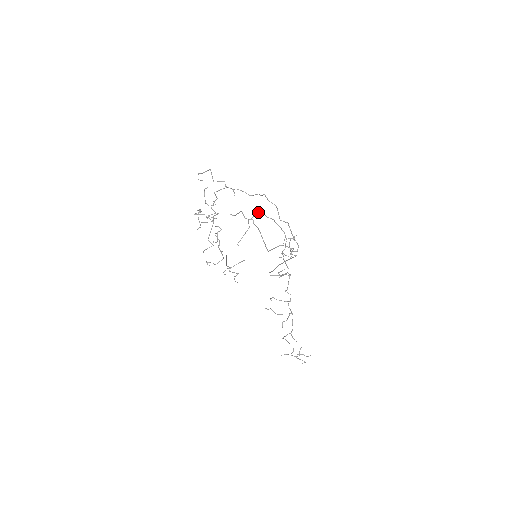
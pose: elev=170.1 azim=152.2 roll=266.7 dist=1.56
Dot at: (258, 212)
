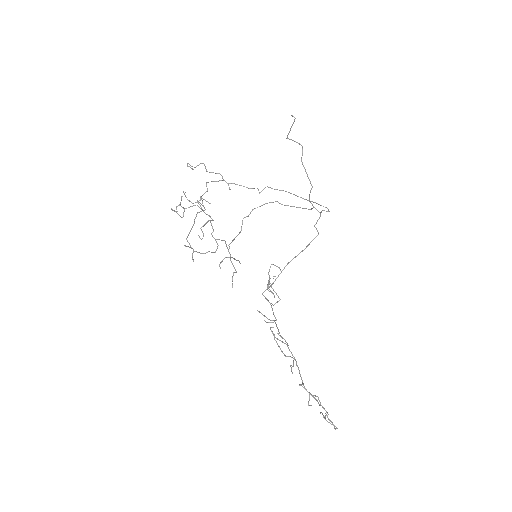
Dot at: occluded
